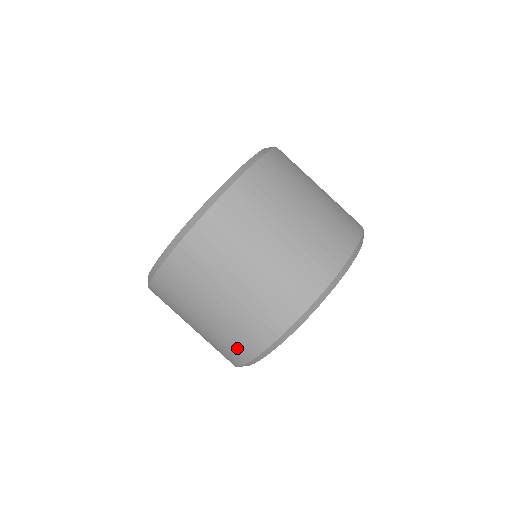
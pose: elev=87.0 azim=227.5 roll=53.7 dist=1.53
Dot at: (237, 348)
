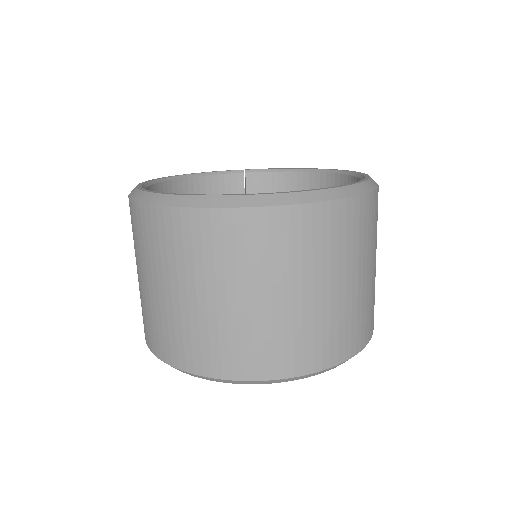
Dot at: (250, 358)
